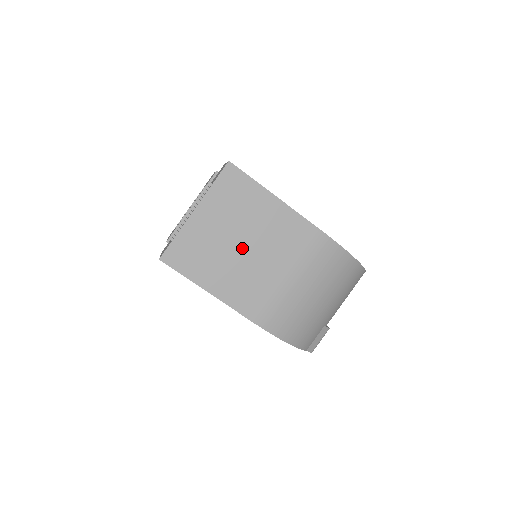
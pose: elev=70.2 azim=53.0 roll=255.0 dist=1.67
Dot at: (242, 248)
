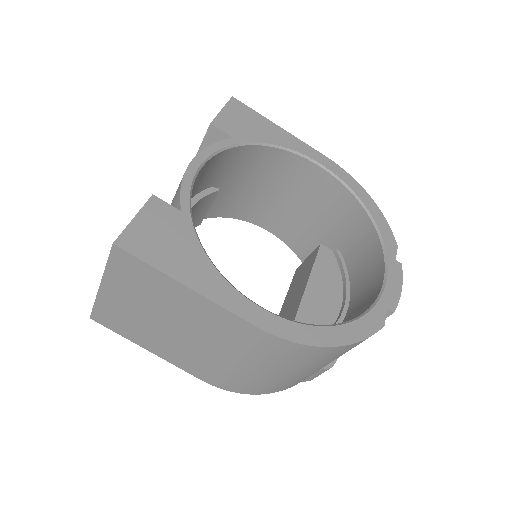
Dot at: (168, 326)
